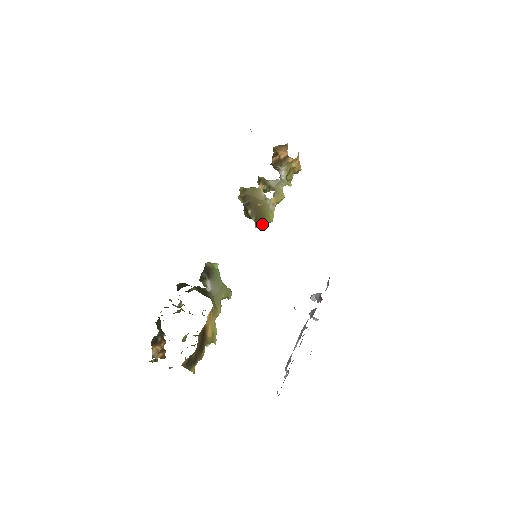
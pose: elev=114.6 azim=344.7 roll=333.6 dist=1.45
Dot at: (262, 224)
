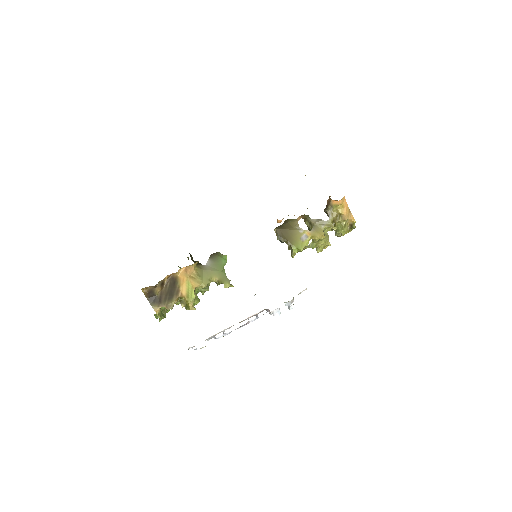
Dot at: (292, 250)
